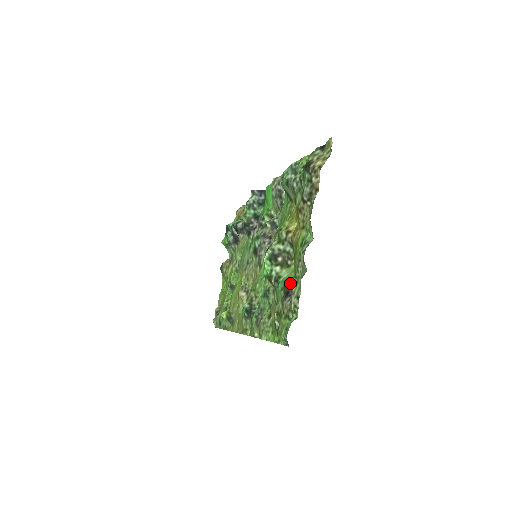
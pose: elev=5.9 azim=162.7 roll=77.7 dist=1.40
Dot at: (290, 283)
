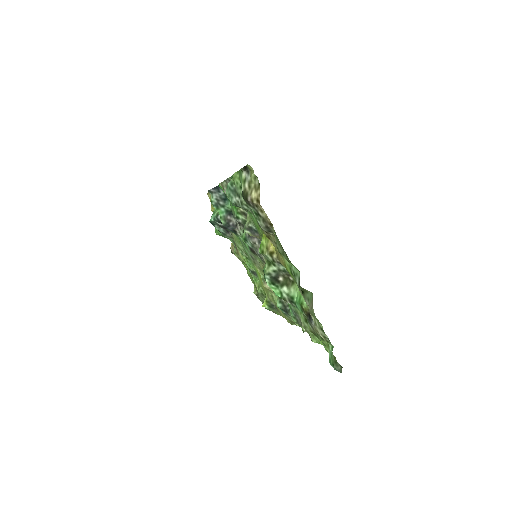
Dot at: (305, 306)
